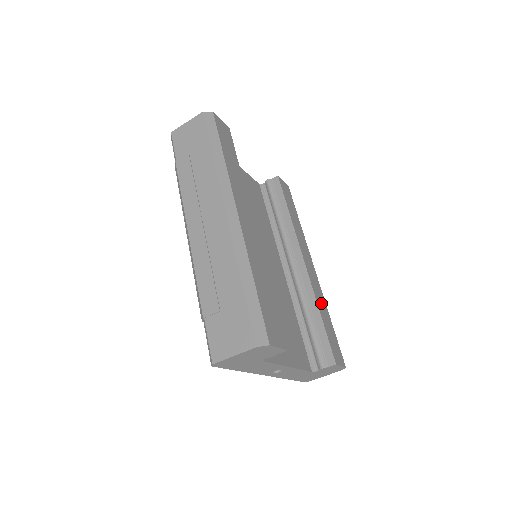
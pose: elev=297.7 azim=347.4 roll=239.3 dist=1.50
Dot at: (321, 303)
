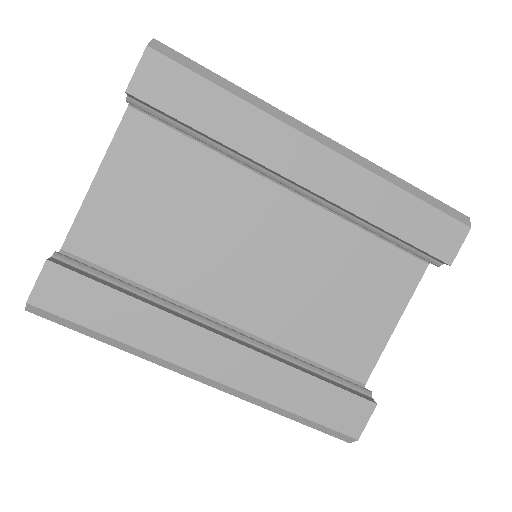
Dot at: (376, 202)
